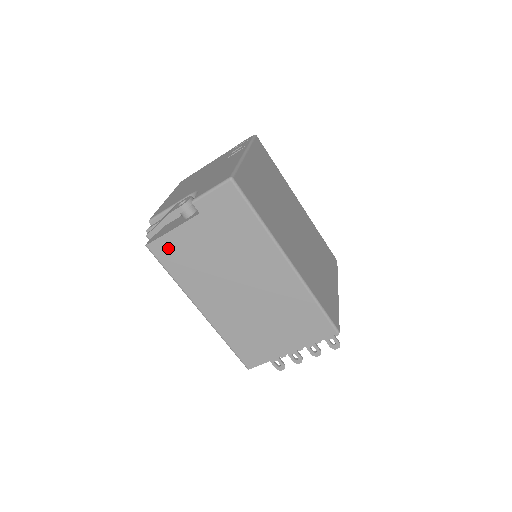
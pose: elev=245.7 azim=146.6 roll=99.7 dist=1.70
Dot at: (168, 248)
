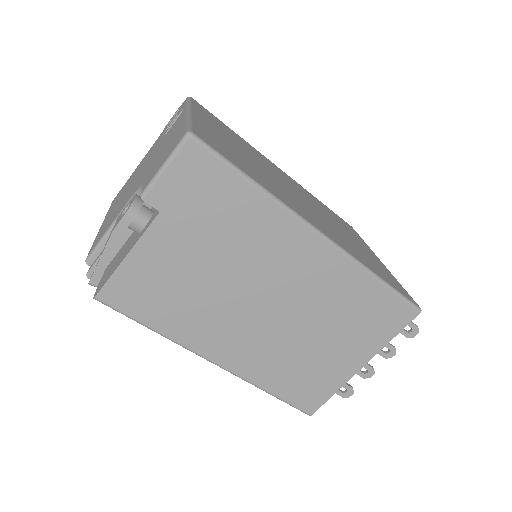
Dot at: (130, 288)
